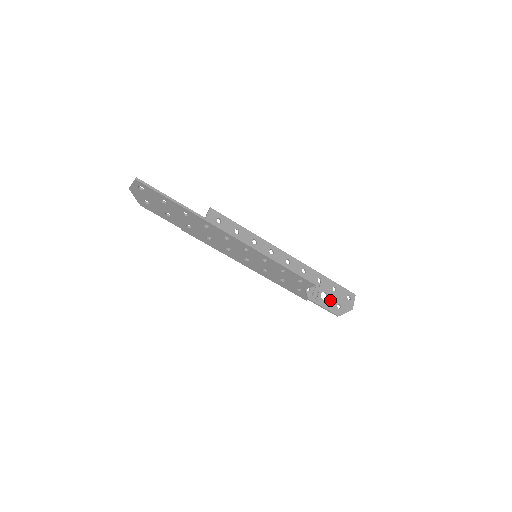
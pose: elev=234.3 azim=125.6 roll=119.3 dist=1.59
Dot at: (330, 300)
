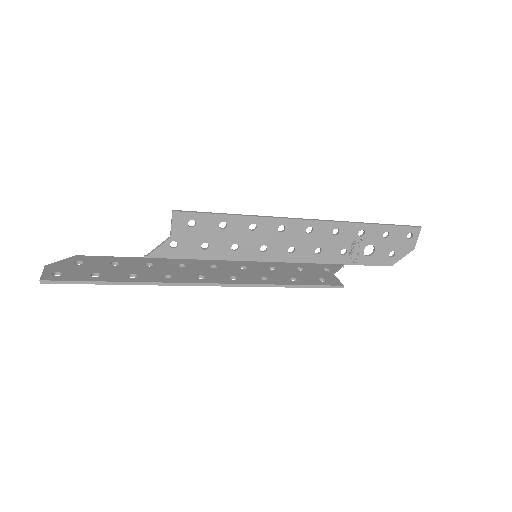
Dot at: (378, 252)
